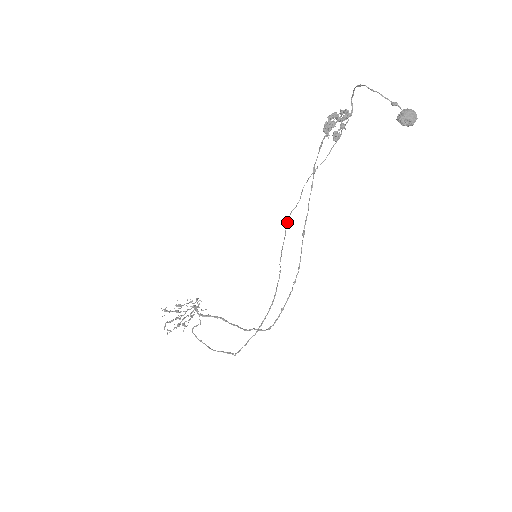
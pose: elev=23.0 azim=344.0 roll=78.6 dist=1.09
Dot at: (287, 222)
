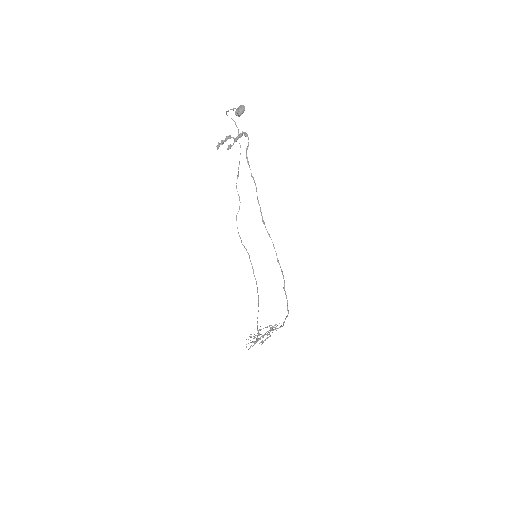
Dot at: (236, 215)
